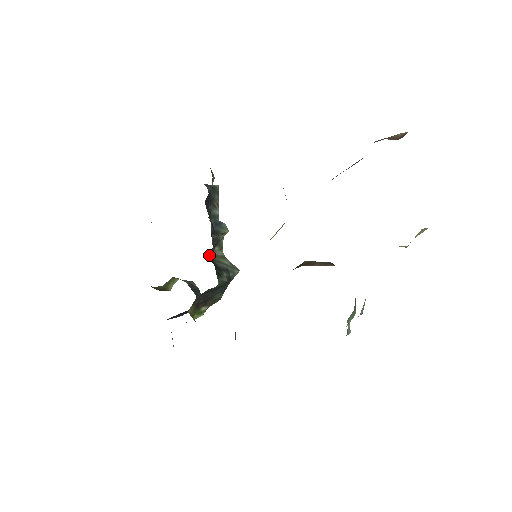
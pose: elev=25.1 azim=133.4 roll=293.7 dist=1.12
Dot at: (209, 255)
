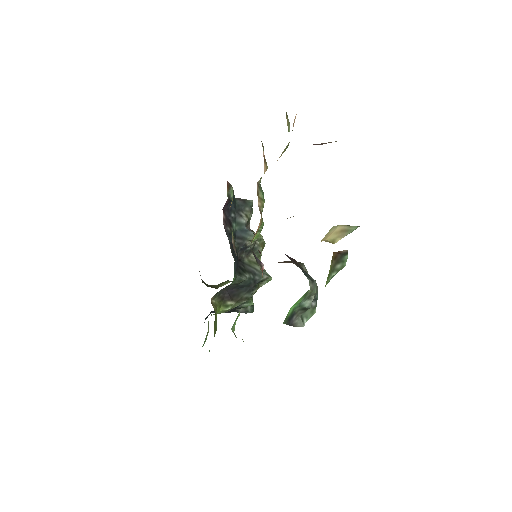
Dot at: (239, 258)
